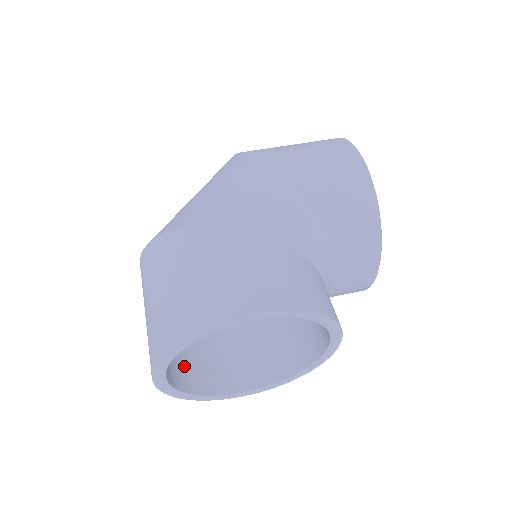
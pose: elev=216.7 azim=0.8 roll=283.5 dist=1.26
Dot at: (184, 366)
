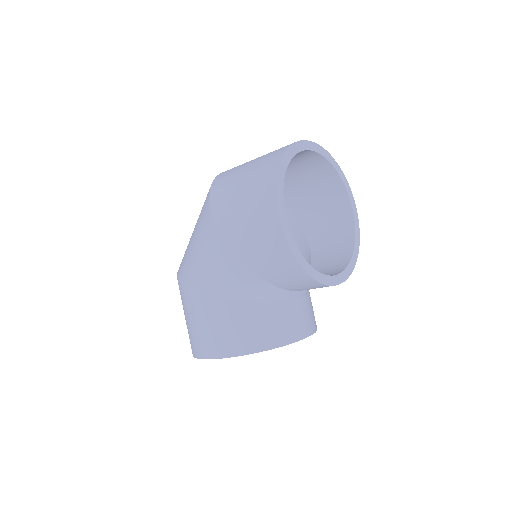
Dot at: occluded
